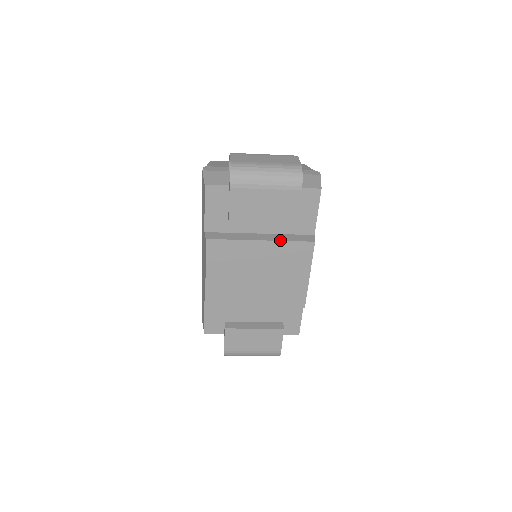
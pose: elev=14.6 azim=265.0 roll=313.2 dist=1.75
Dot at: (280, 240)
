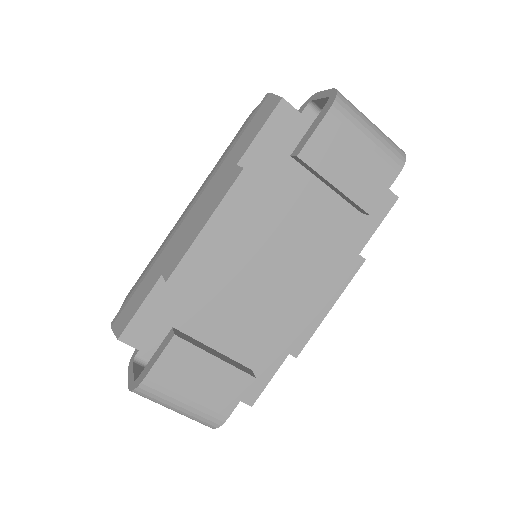
Dot at: occluded
